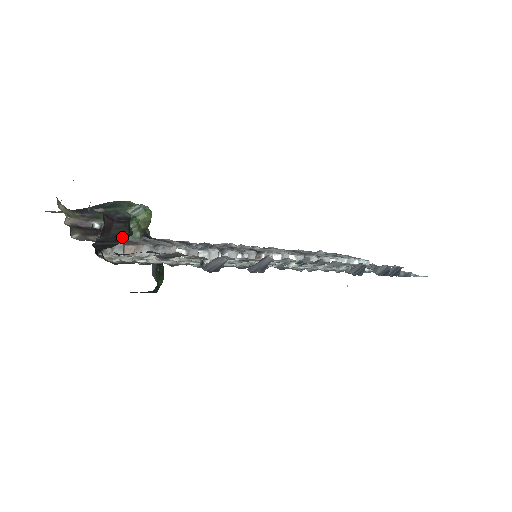
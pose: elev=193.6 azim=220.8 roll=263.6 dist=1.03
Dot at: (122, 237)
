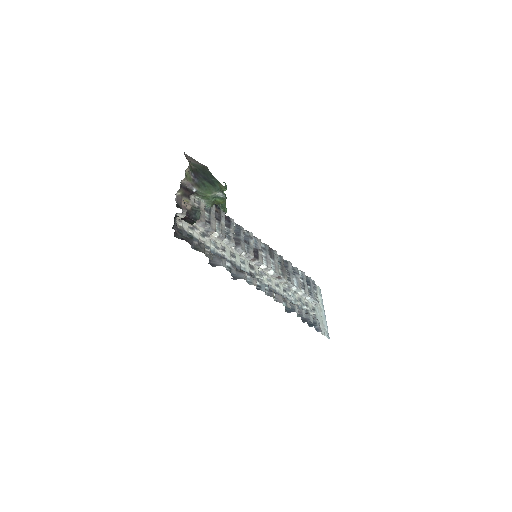
Dot at: occluded
